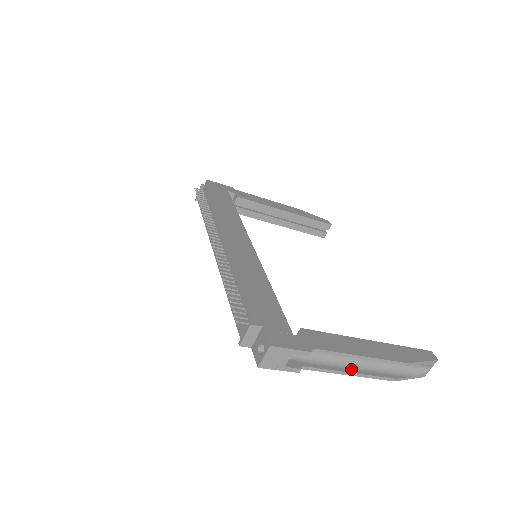
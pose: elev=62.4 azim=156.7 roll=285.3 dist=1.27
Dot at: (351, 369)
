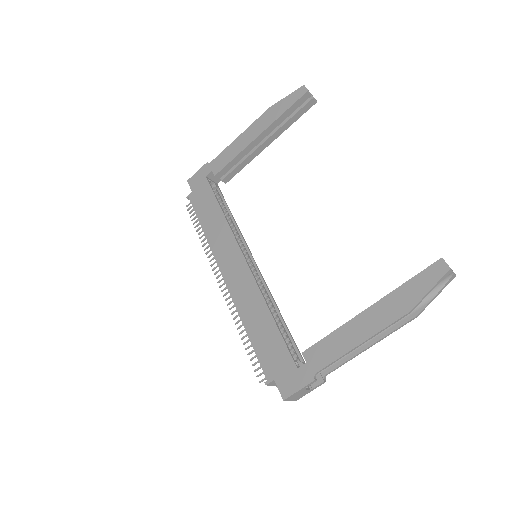
Dot at: (367, 342)
